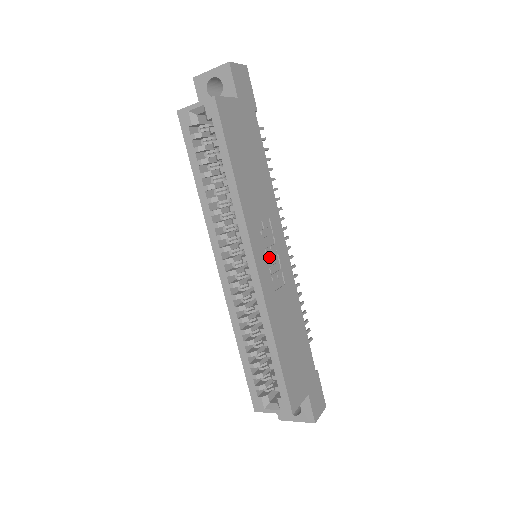
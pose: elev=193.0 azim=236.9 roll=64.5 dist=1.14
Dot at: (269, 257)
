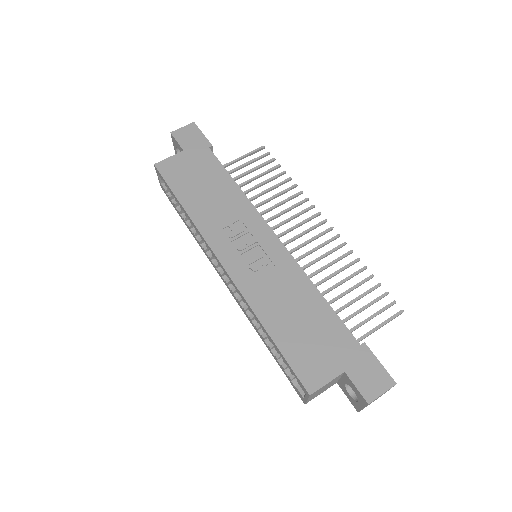
Dot at: (244, 252)
